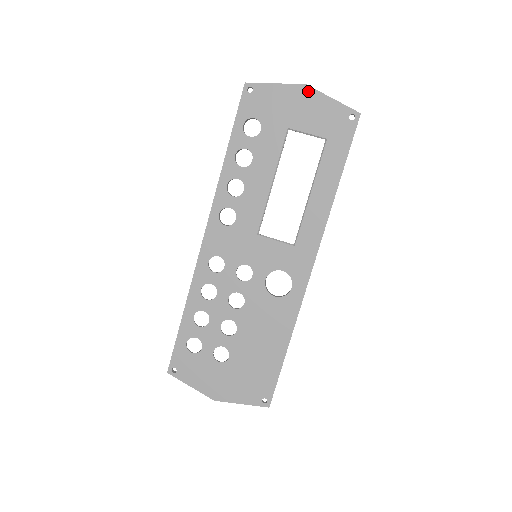
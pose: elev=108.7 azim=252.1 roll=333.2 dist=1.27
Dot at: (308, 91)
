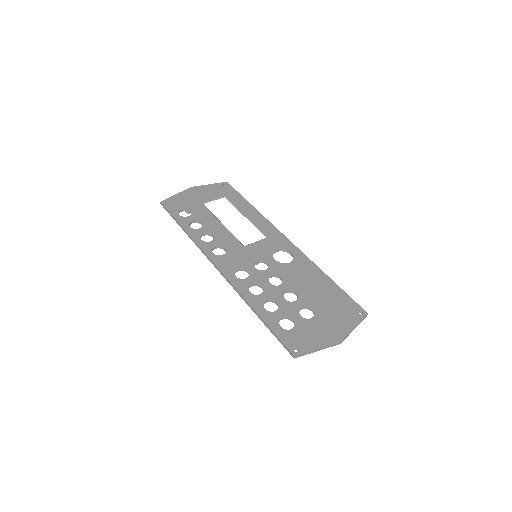
Dot at: (195, 188)
